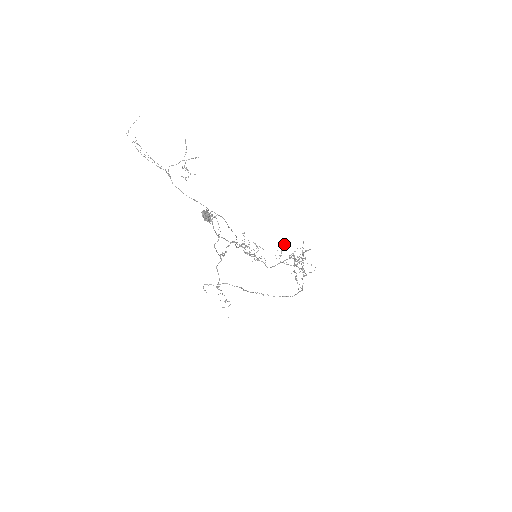
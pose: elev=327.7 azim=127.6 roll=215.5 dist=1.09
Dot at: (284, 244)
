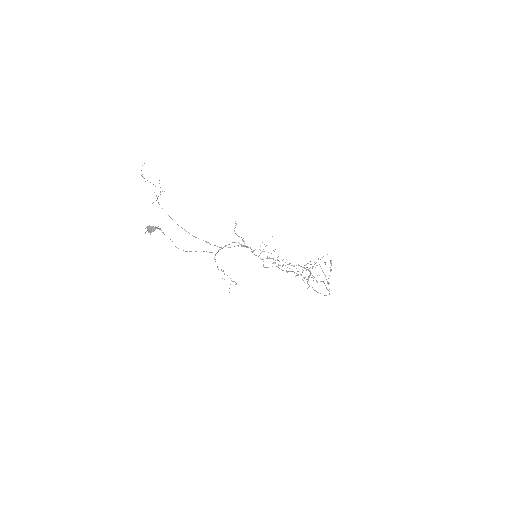
Dot at: occluded
